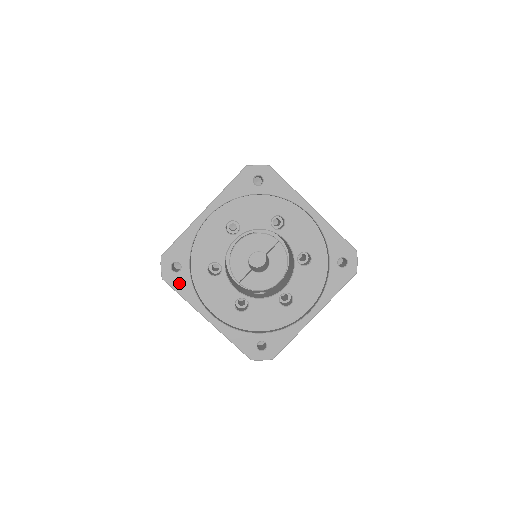
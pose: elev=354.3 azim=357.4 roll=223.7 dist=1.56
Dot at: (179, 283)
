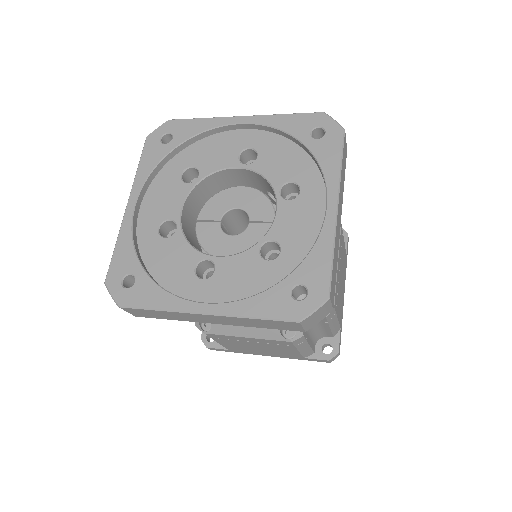
Dot at: (151, 152)
